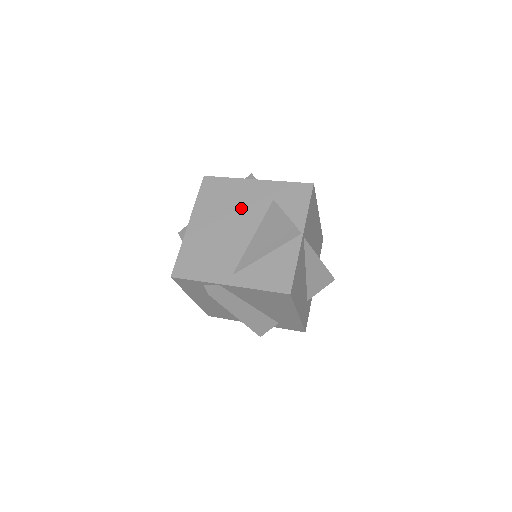
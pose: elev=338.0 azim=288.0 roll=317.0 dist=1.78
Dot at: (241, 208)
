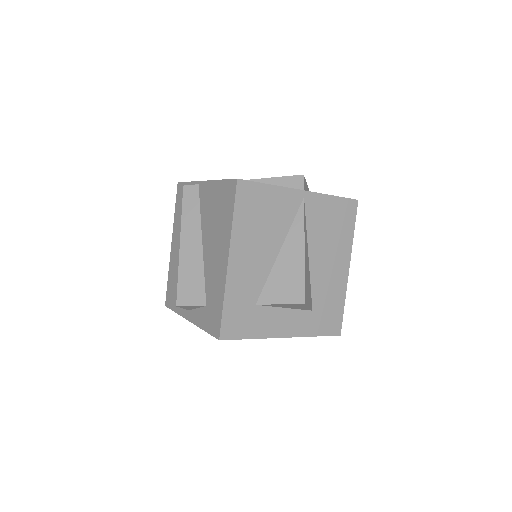
Dot at: occluded
